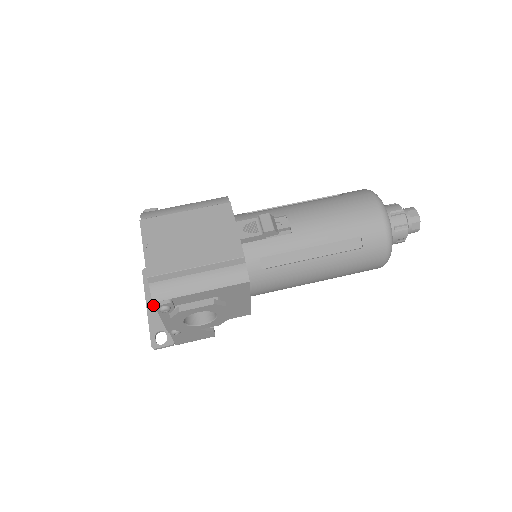
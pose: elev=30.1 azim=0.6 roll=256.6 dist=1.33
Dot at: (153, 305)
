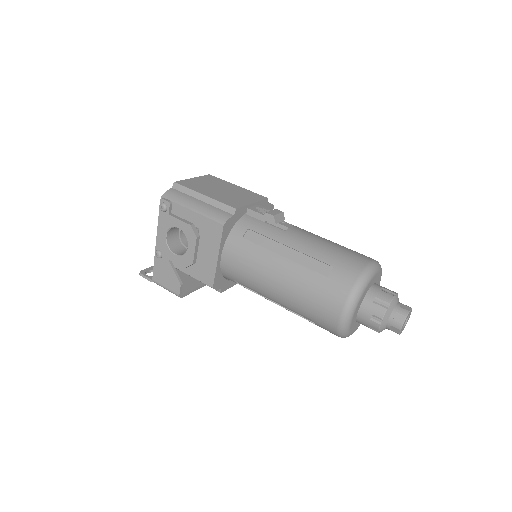
Dot at: occluded
